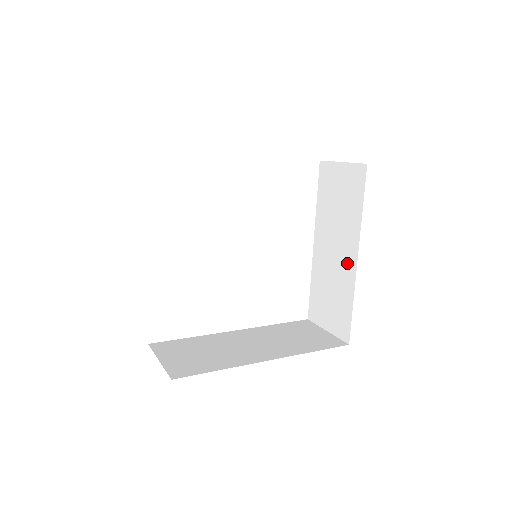
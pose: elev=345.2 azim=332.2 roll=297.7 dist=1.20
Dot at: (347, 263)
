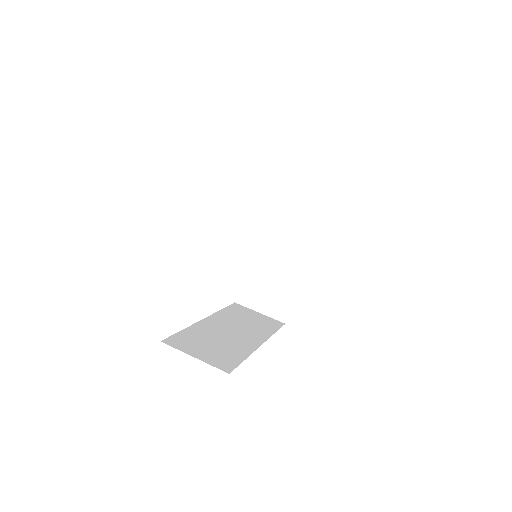
Dot at: (294, 261)
